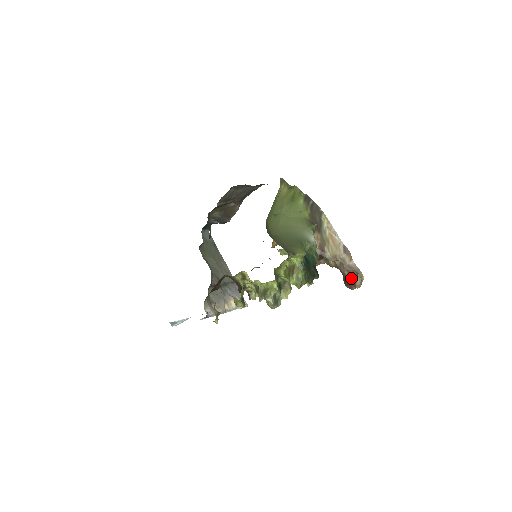
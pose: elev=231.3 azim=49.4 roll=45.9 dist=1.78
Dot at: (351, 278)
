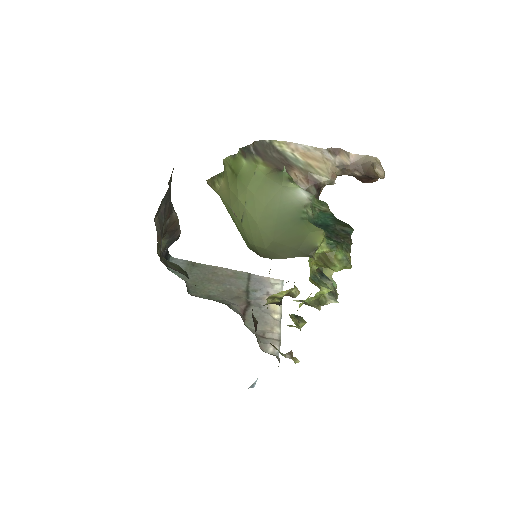
Dot at: (369, 175)
